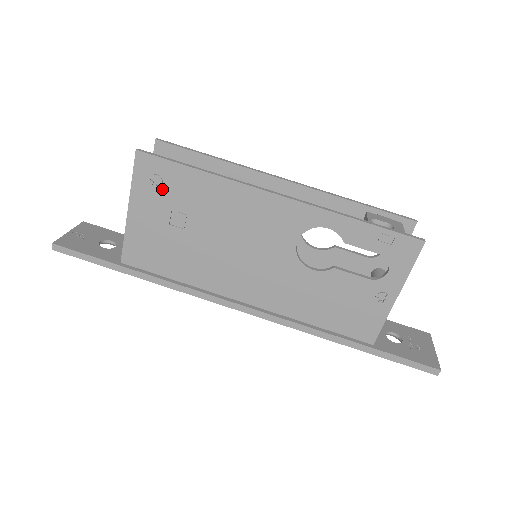
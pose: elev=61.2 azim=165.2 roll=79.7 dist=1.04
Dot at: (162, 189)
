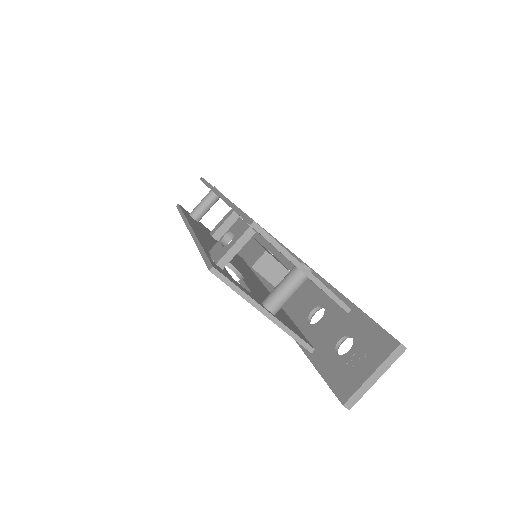
Dot at: occluded
